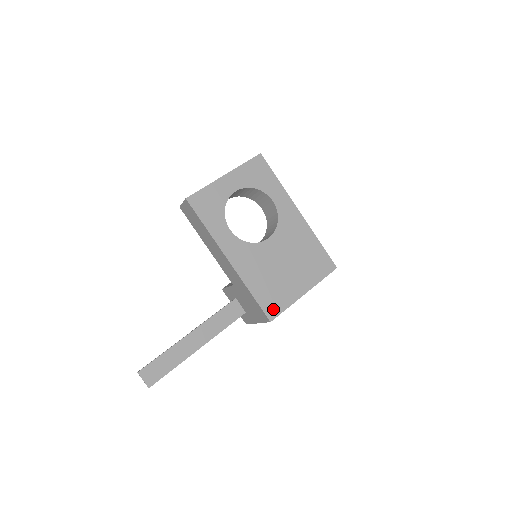
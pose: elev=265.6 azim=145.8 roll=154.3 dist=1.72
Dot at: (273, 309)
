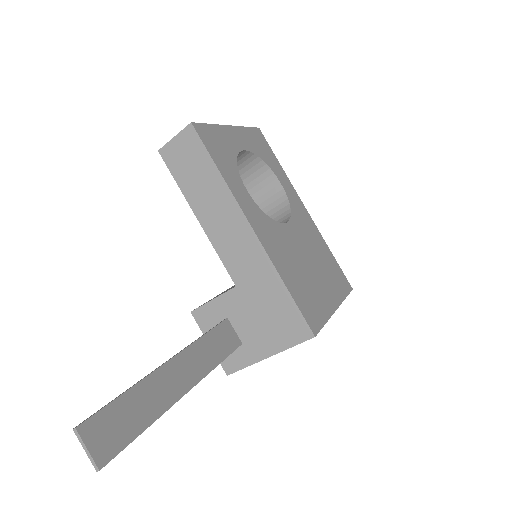
Dot at: (313, 318)
